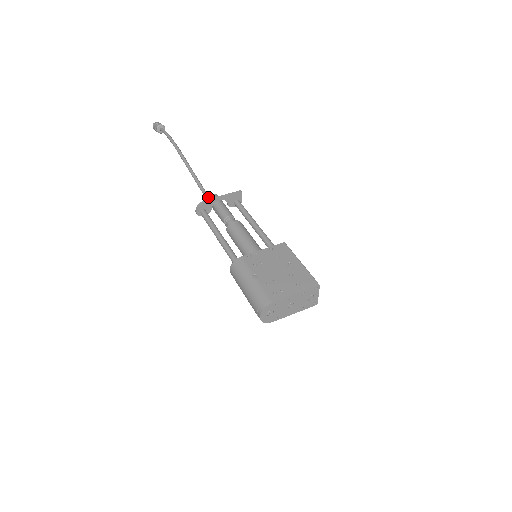
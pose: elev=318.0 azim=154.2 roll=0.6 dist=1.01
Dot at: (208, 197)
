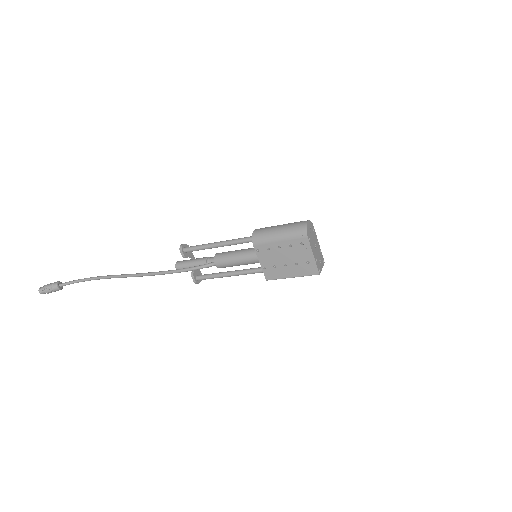
Dot at: (163, 272)
